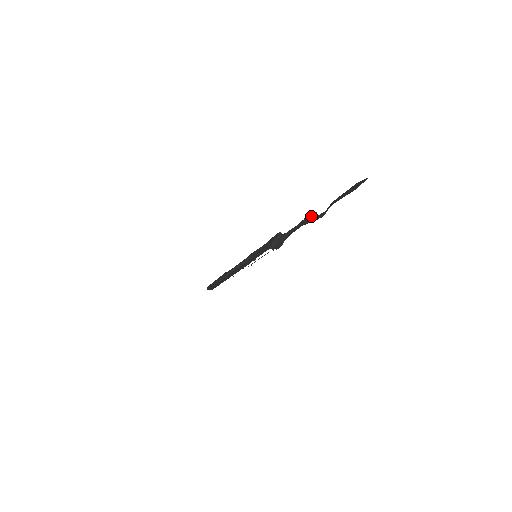
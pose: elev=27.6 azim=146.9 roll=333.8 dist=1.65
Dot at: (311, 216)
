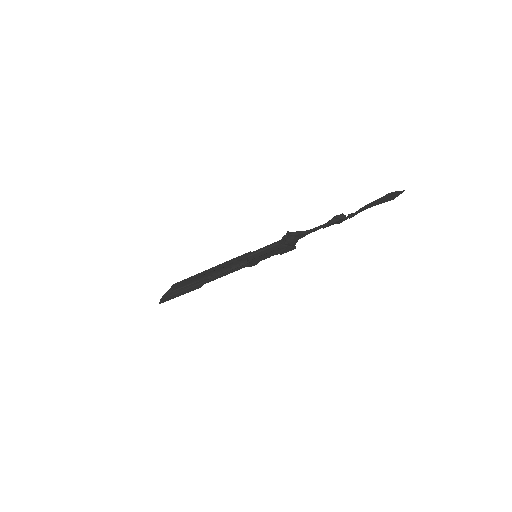
Dot at: (341, 214)
